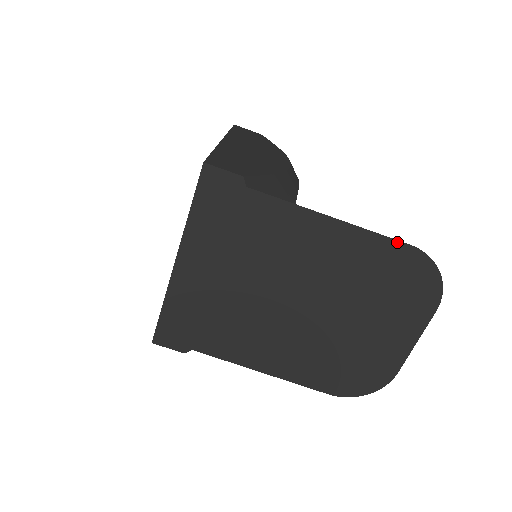
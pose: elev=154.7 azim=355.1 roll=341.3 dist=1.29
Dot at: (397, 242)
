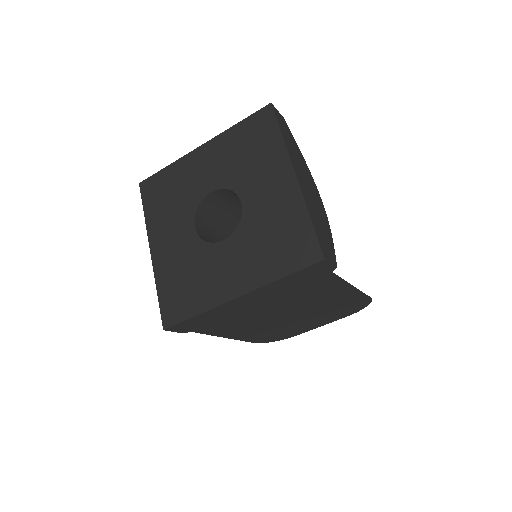
Dot at: (367, 296)
